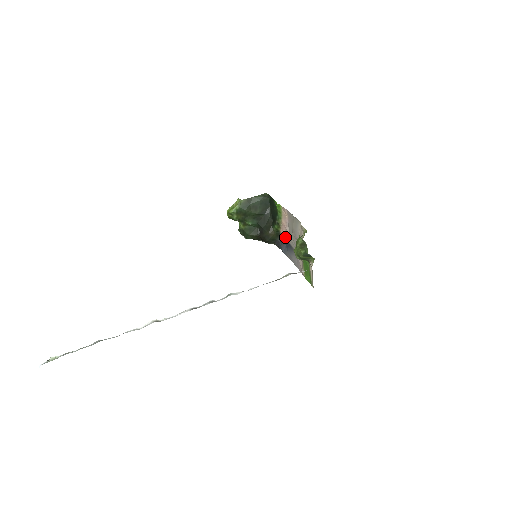
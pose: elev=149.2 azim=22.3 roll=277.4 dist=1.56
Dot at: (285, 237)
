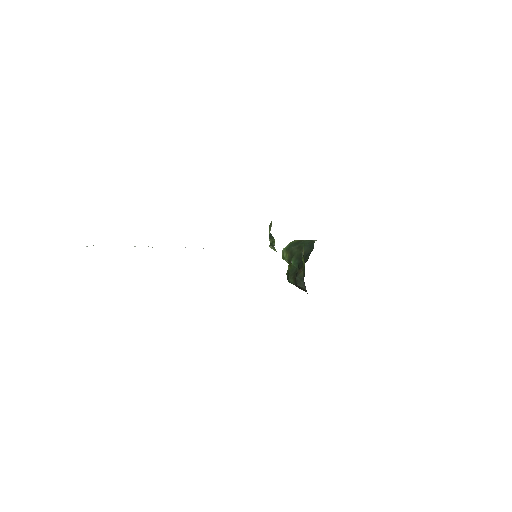
Dot at: occluded
